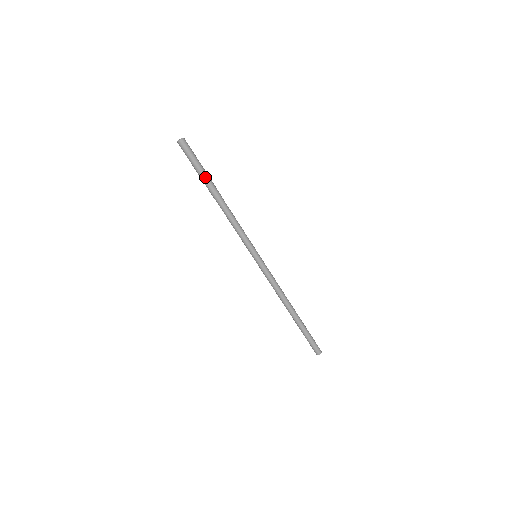
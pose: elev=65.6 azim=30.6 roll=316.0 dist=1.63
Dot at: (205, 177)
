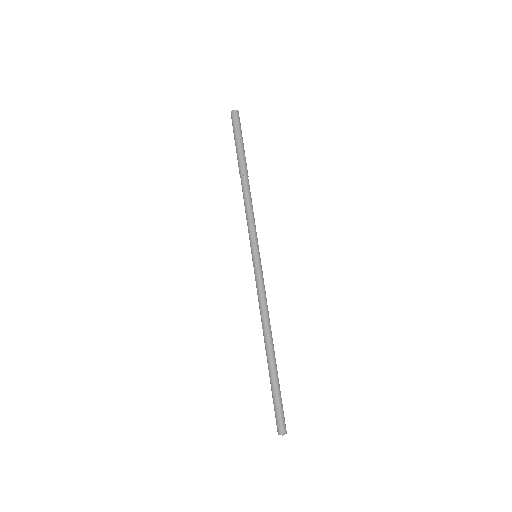
Dot at: (238, 151)
